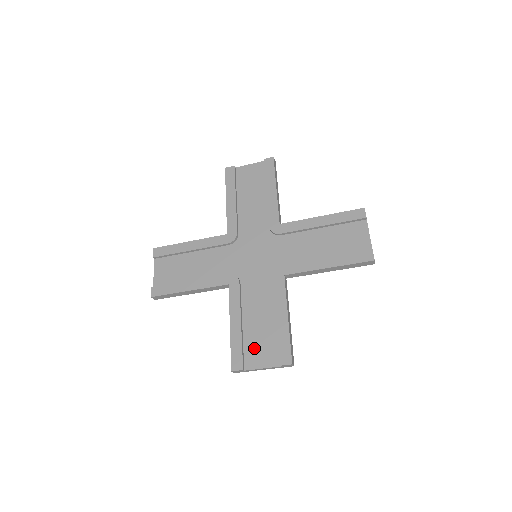
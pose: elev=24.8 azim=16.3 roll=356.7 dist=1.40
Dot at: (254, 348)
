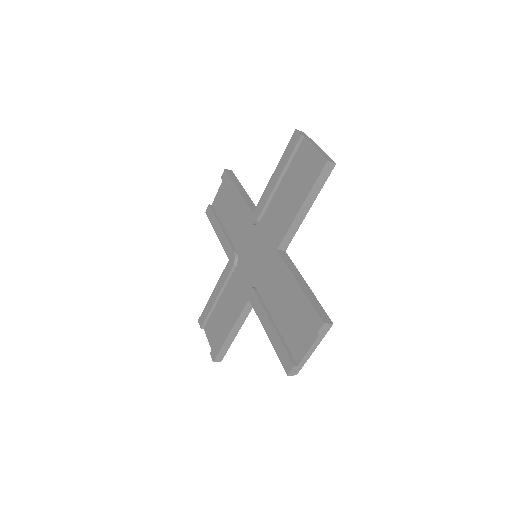
Dot at: (293, 337)
